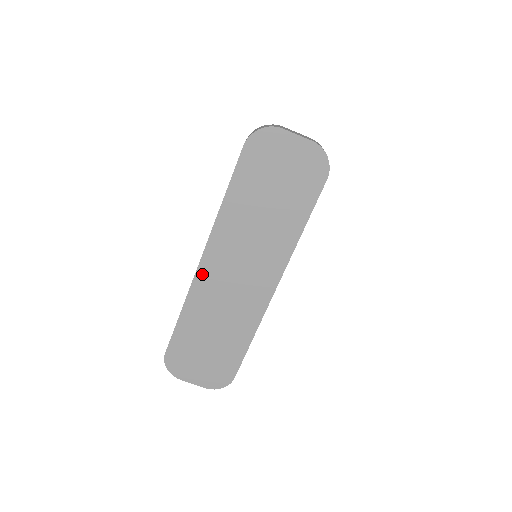
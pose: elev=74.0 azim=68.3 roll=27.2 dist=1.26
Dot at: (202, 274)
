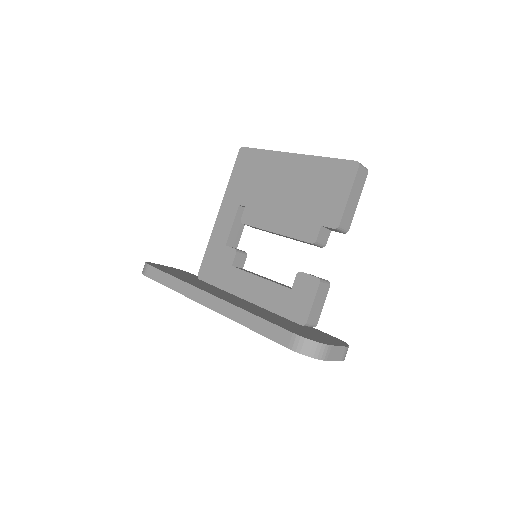
Dot at: occluded
